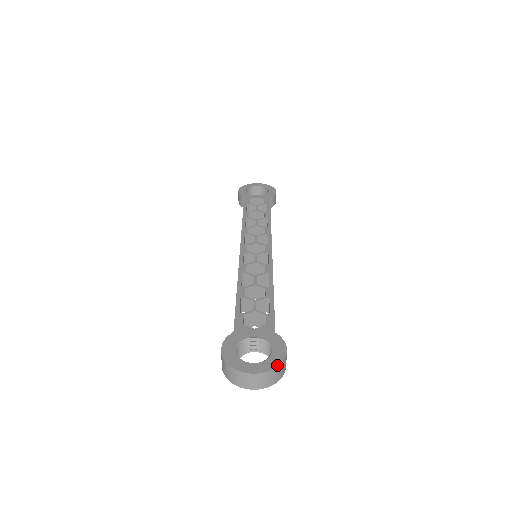
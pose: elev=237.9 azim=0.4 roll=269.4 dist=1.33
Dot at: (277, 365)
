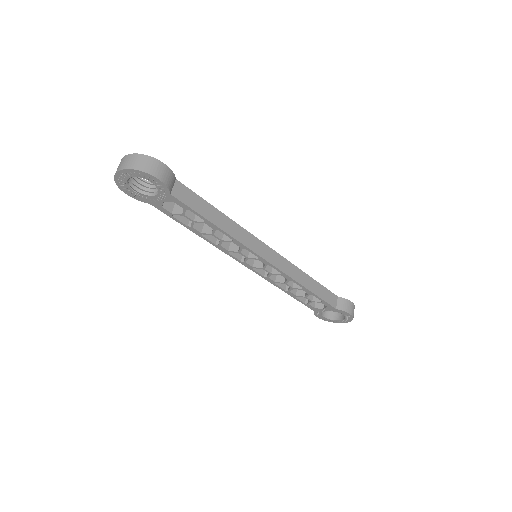
Dot at: (144, 155)
